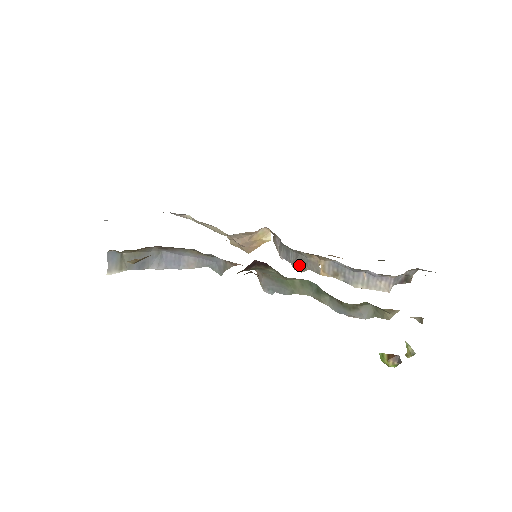
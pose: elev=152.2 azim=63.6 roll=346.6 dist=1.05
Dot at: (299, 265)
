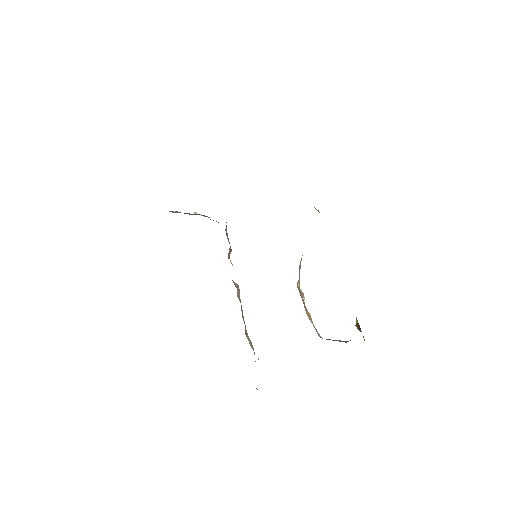
Dot at: (299, 265)
